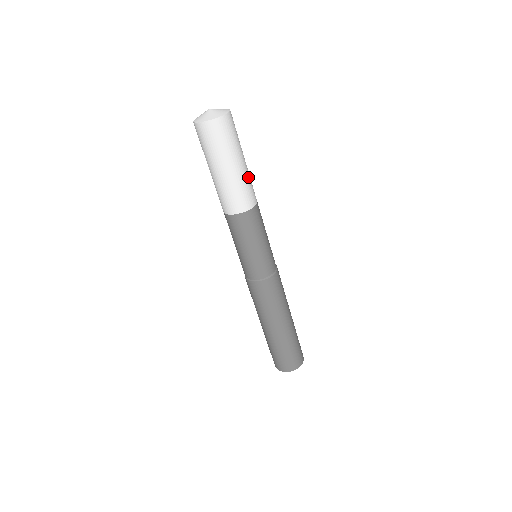
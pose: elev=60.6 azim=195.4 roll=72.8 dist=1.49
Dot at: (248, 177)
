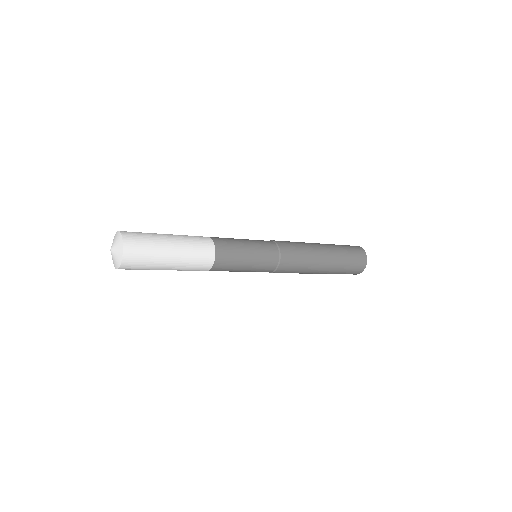
Dot at: (186, 265)
